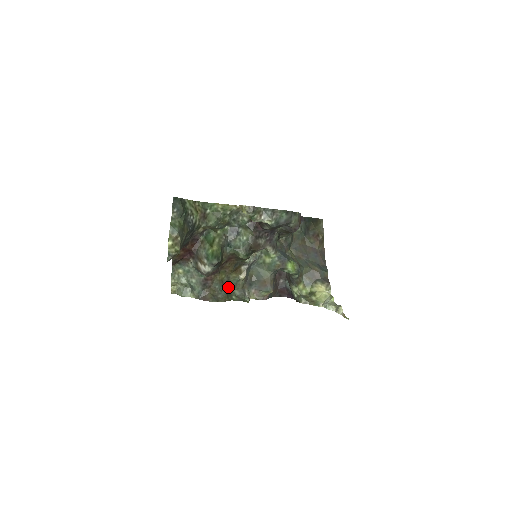
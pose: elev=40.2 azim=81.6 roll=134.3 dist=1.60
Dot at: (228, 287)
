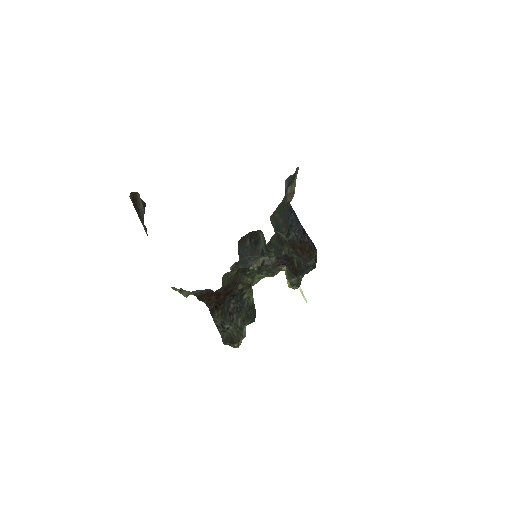
Dot at: (225, 281)
